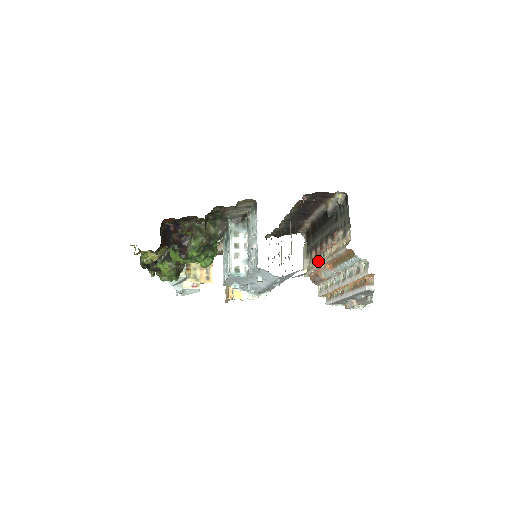
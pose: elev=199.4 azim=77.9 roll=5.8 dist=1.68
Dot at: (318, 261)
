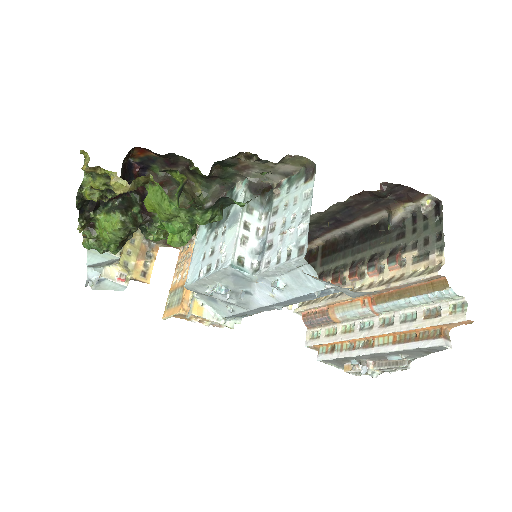
Dot at: occluded
